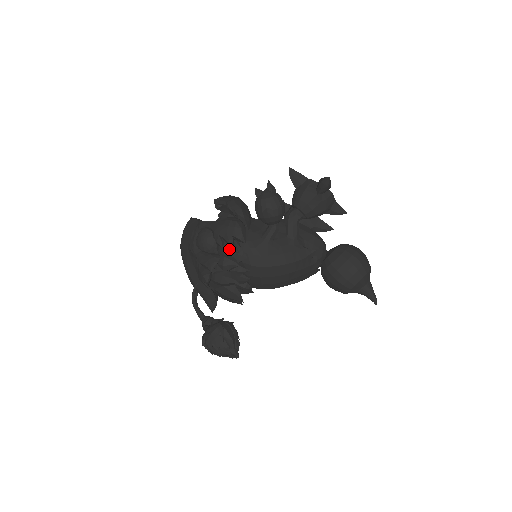
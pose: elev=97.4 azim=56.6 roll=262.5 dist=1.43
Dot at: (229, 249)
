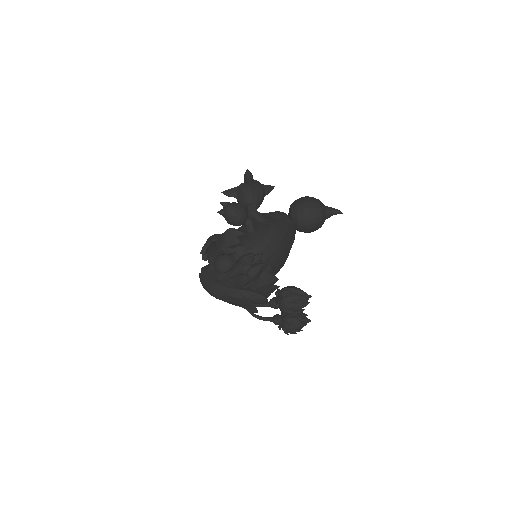
Dot at: (240, 250)
